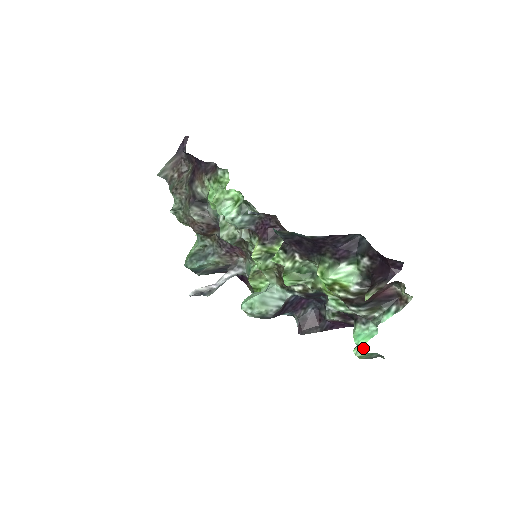
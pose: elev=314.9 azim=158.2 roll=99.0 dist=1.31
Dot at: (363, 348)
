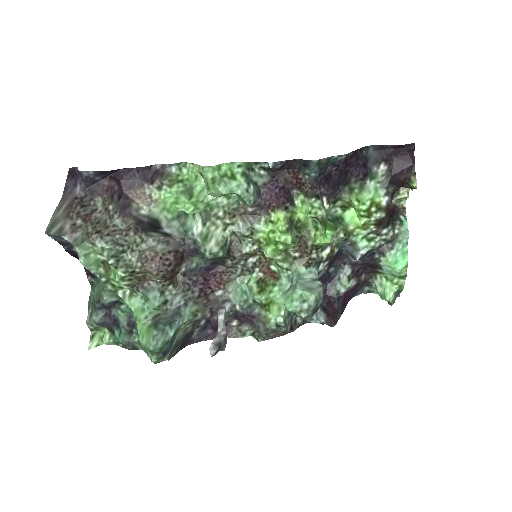
Dot at: (405, 271)
